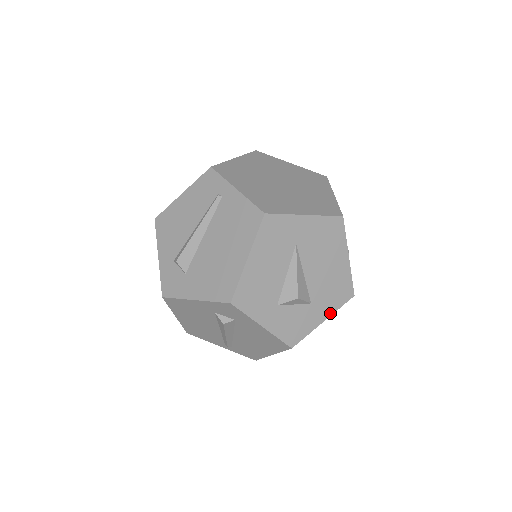
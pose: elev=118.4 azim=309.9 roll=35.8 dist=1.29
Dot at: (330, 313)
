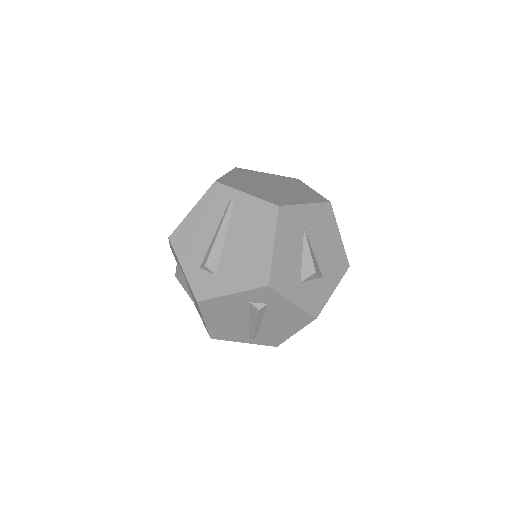
Dot at: (336, 283)
